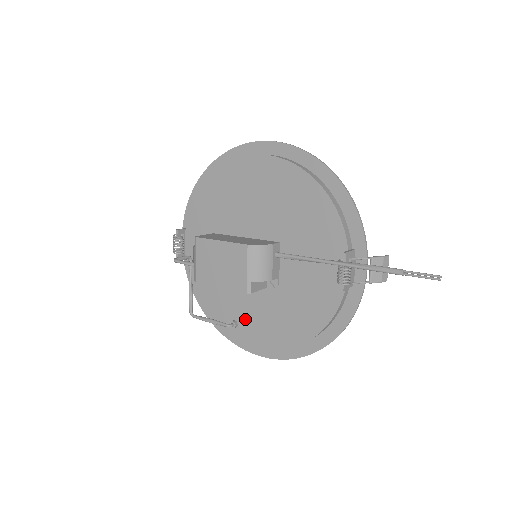
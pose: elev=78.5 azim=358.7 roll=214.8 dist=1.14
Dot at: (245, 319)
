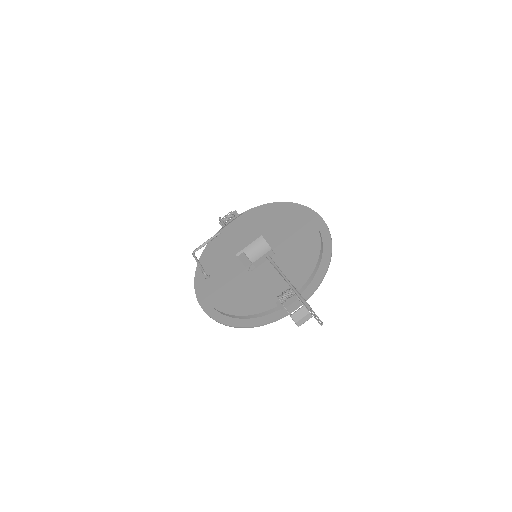
Dot at: (215, 279)
